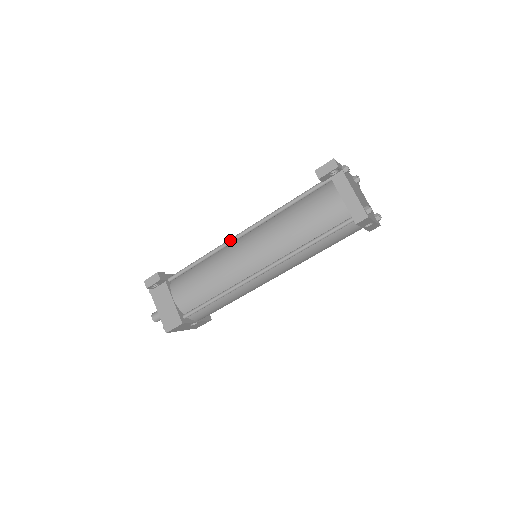
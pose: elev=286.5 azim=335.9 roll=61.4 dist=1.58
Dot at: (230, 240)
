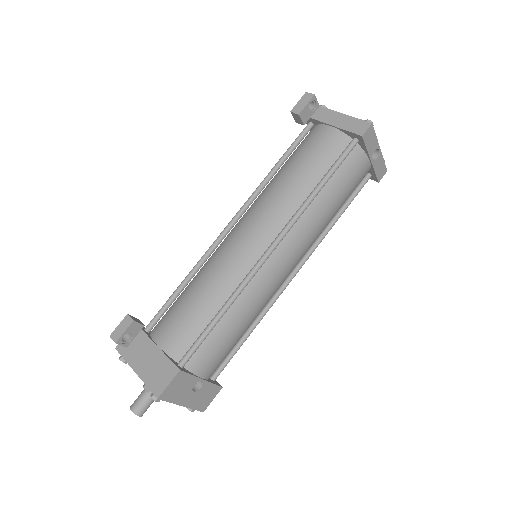
Dot at: (217, 238)
